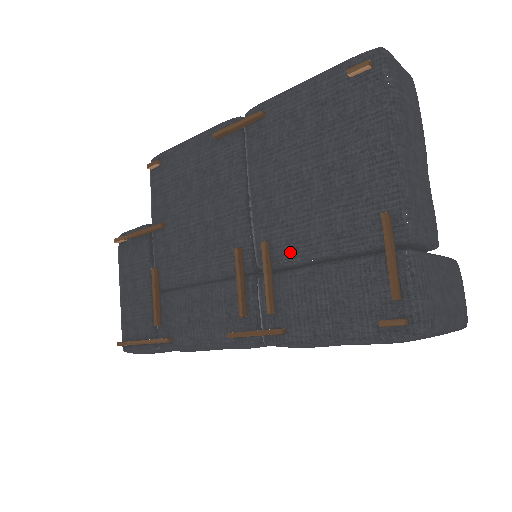
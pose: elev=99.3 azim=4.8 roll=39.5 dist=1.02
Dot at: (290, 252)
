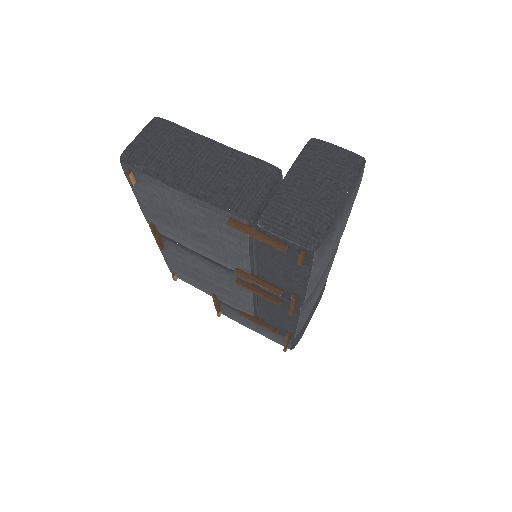
Dot at: (244, 265)
